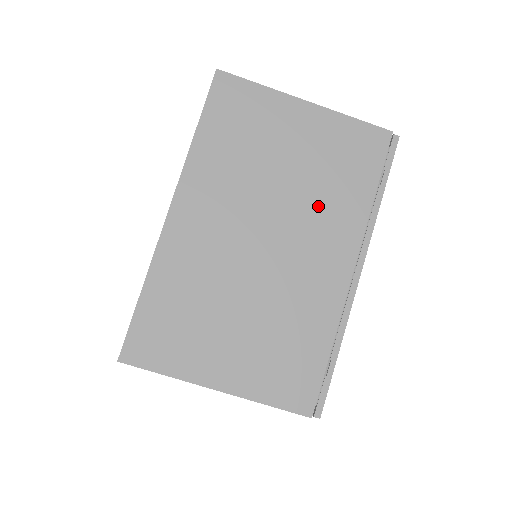
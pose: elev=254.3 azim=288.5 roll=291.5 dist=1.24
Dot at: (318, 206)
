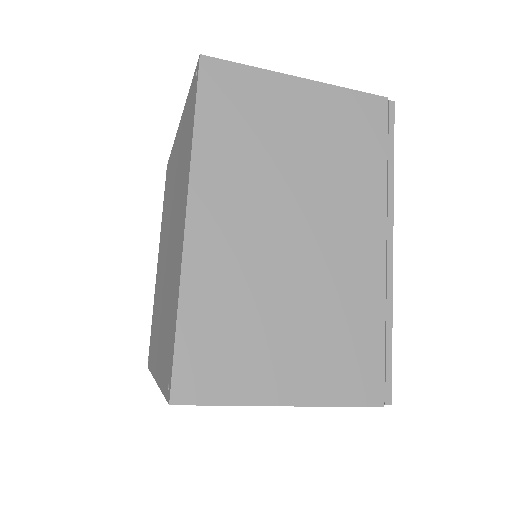
Dot at: occluded
